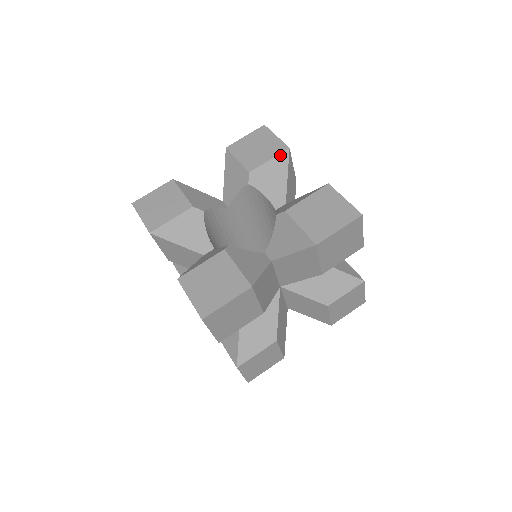
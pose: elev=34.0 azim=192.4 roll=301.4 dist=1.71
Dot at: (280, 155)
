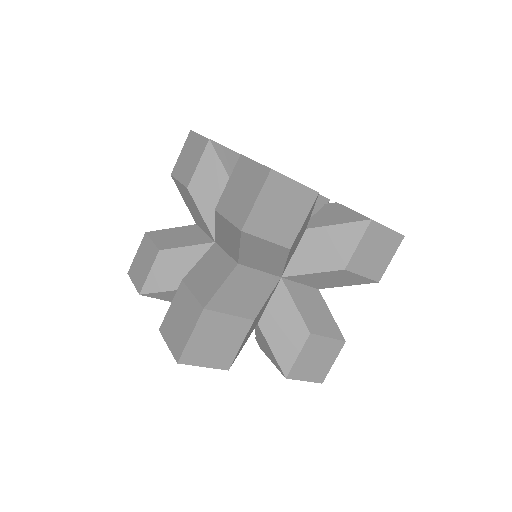
Dot at: (323, 197)
